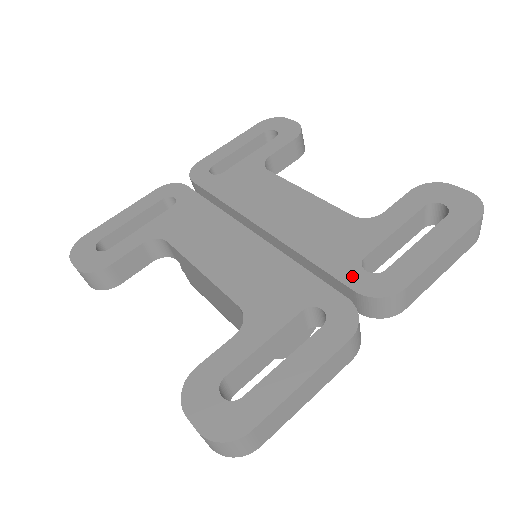
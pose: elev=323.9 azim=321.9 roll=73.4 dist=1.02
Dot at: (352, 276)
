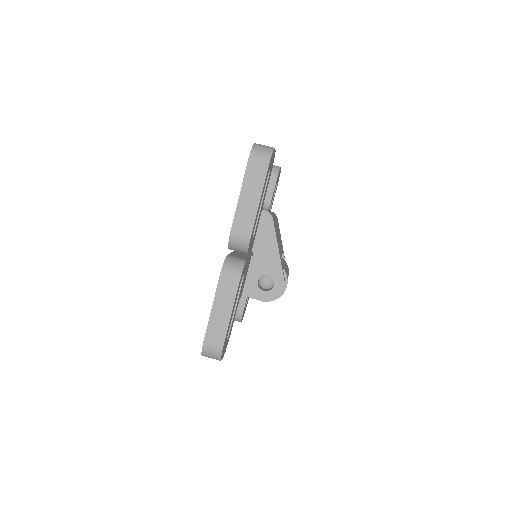
Dot at: occluded
